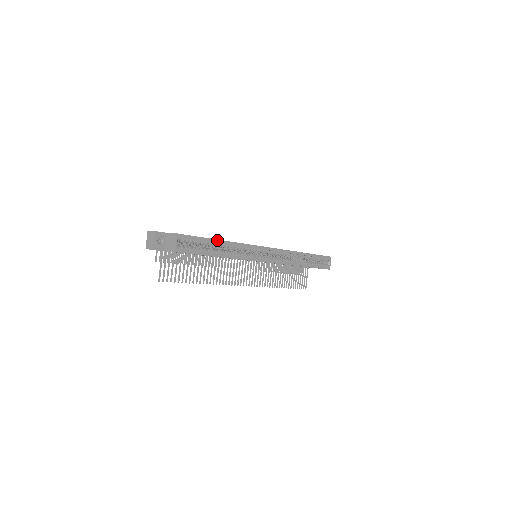
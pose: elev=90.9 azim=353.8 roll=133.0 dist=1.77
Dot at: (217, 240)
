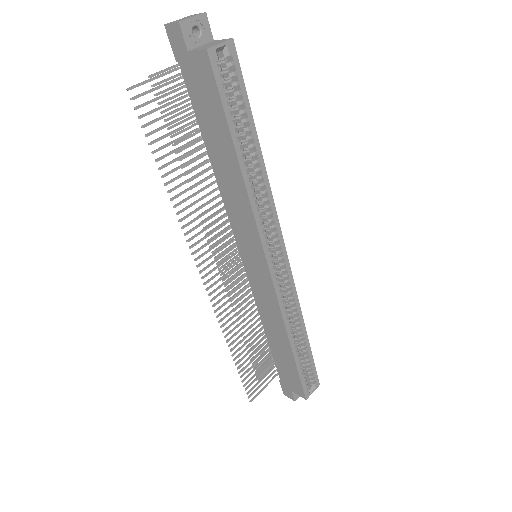
Dot at: (257, 138)
